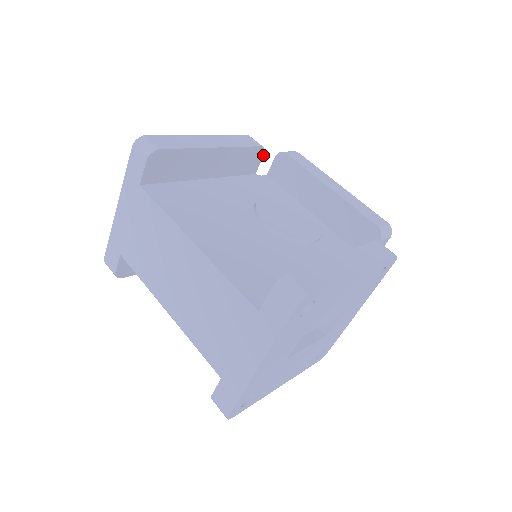
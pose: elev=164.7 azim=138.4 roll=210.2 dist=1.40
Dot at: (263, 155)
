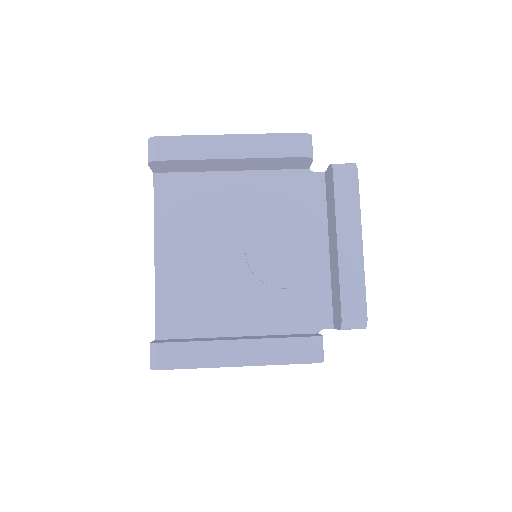
Dot at: (312, 160)
